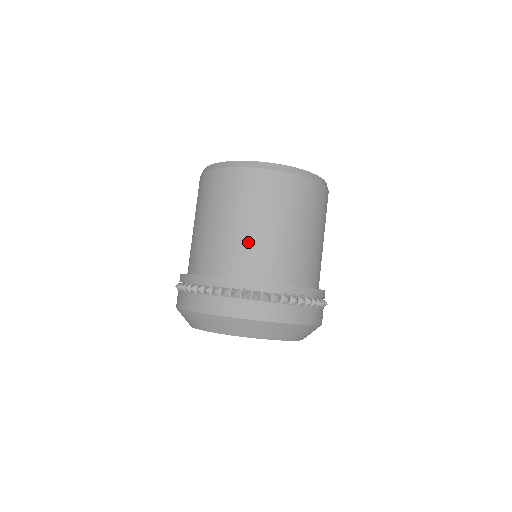
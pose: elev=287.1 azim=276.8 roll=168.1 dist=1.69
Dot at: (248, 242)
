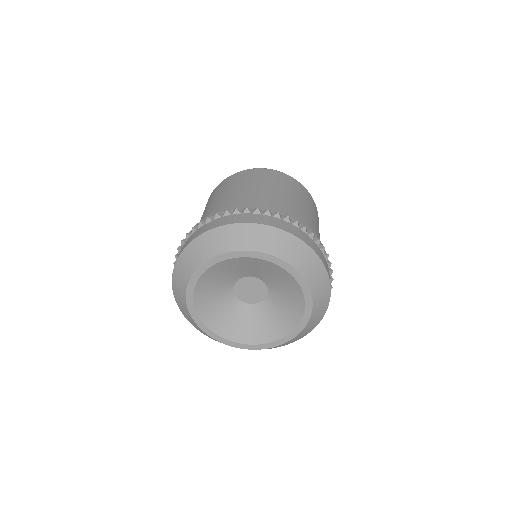
Dot at: (248, 195)
